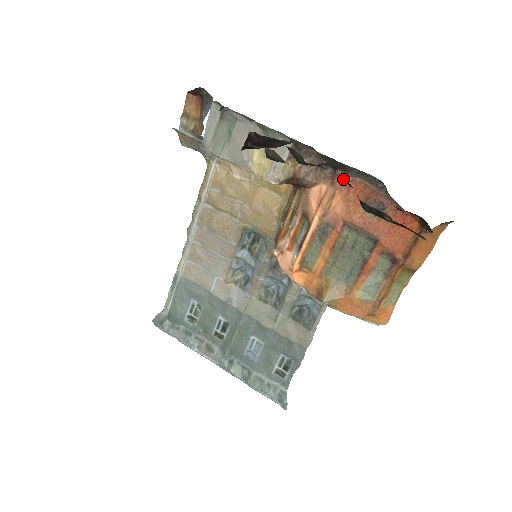
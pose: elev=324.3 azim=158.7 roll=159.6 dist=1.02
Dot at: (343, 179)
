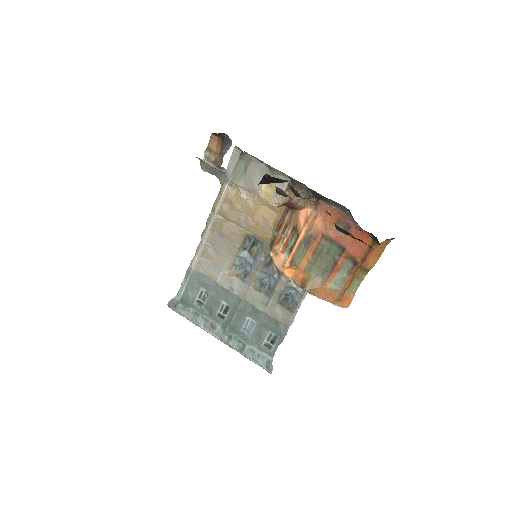
Dot at: (323, 206)
